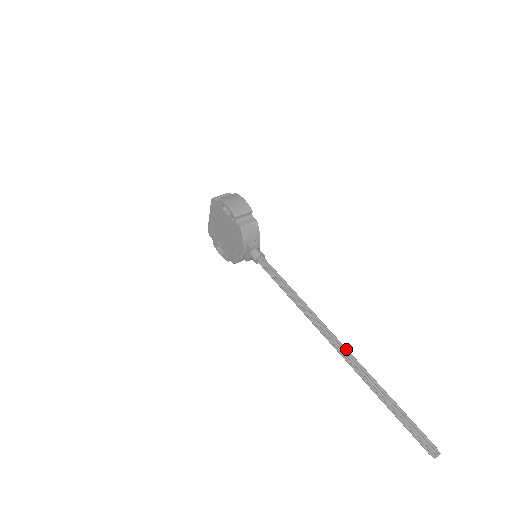
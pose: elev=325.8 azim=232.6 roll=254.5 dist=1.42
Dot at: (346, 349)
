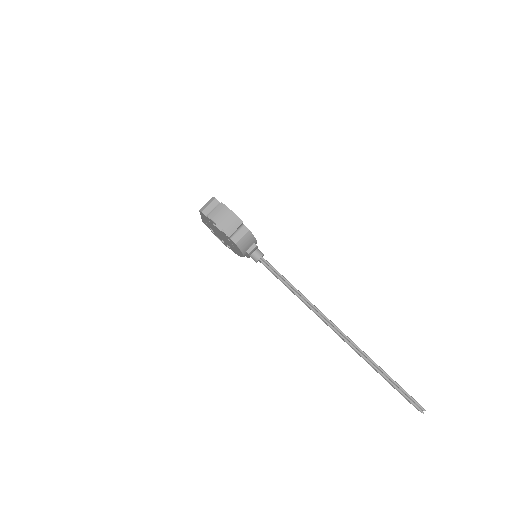
Dot at: (348, 339)
